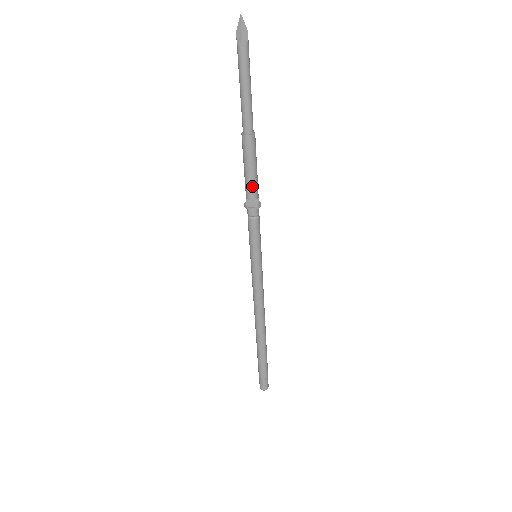
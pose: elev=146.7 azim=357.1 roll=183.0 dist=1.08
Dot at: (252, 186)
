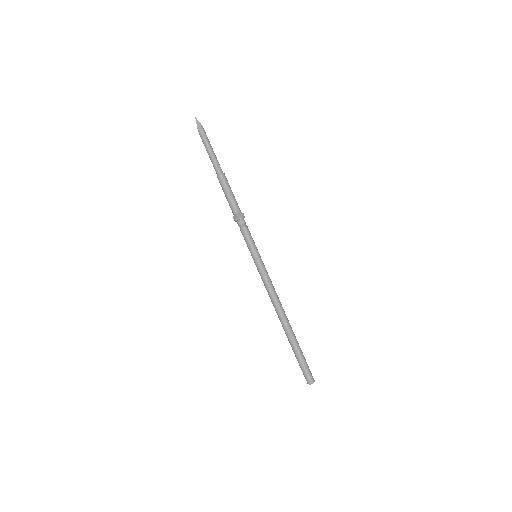
Dot at: (231, 206)
